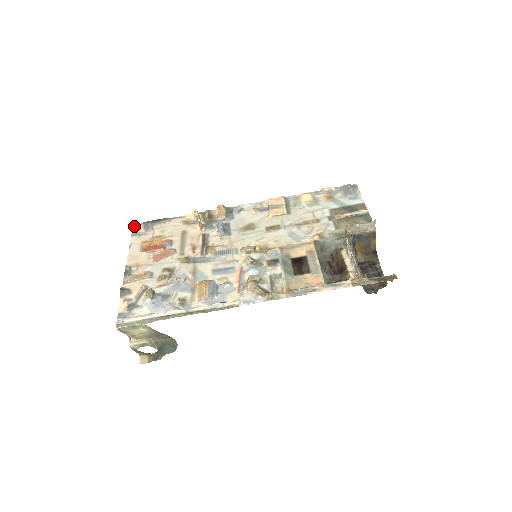
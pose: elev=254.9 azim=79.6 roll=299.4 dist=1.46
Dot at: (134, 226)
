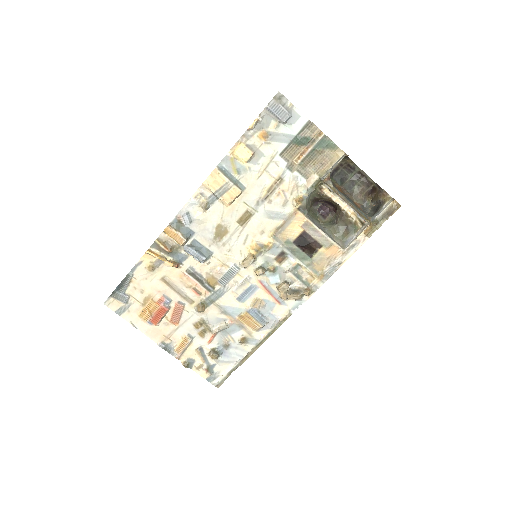
Dot at: (106, 304)
